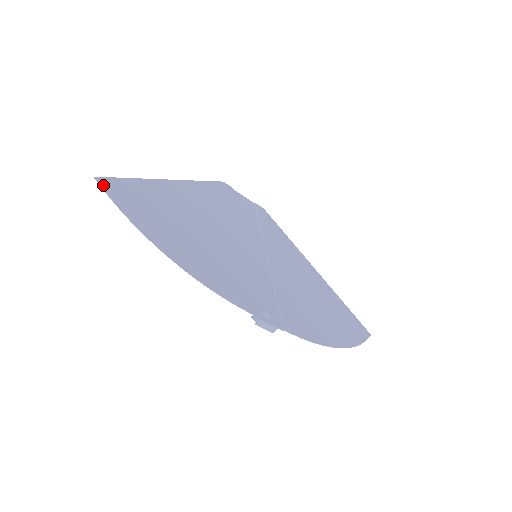
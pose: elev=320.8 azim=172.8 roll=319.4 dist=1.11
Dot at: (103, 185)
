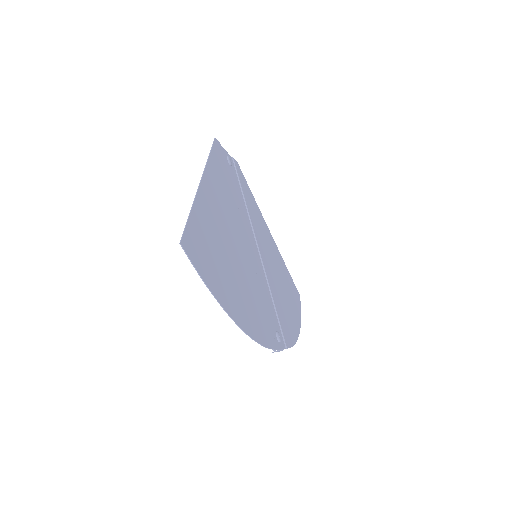
Dot at: (188, 252)
